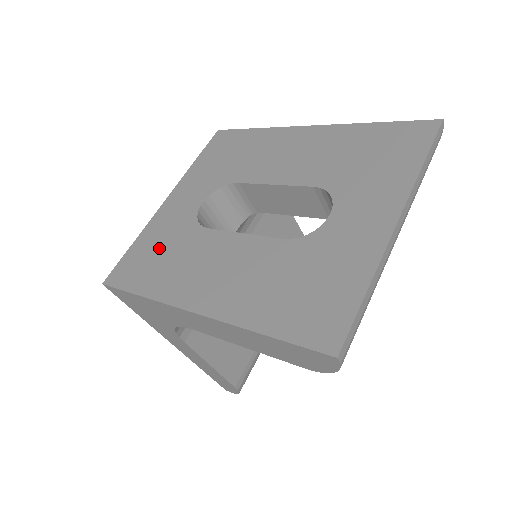
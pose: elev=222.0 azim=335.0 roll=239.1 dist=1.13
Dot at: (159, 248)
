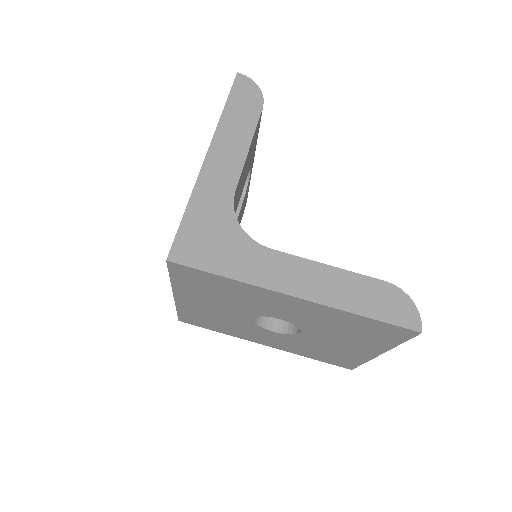
Dot at: occluded
